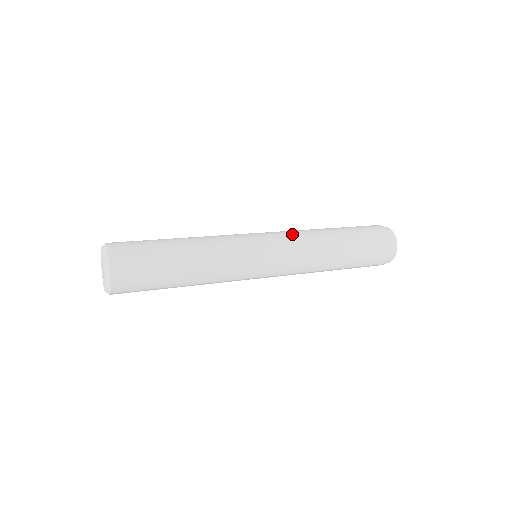
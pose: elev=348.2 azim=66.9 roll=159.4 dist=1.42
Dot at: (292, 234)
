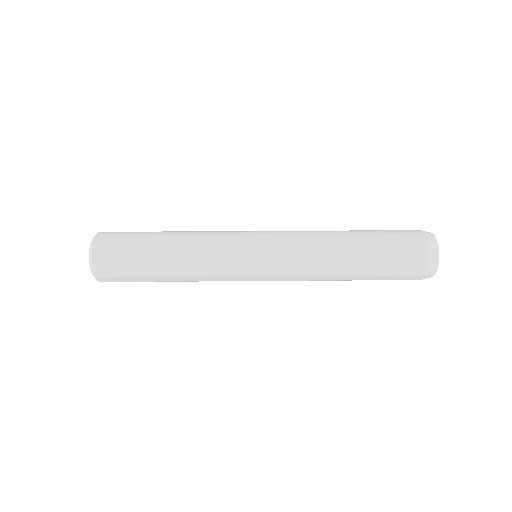
Dot at: (295, 231)
